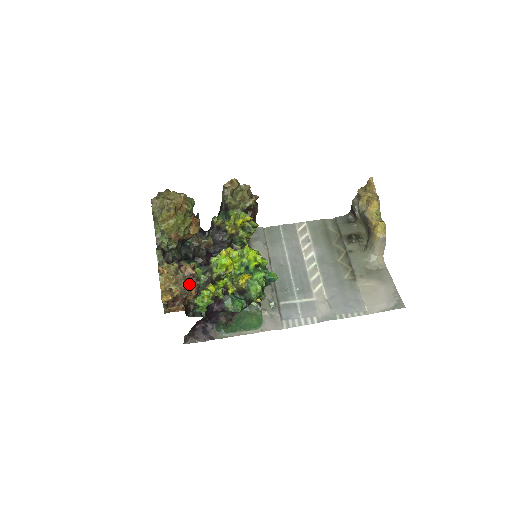
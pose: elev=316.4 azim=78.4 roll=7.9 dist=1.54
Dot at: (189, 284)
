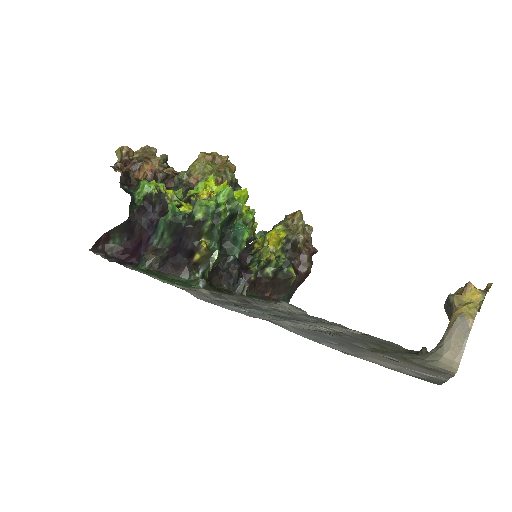
Dot at: (153, 157)
